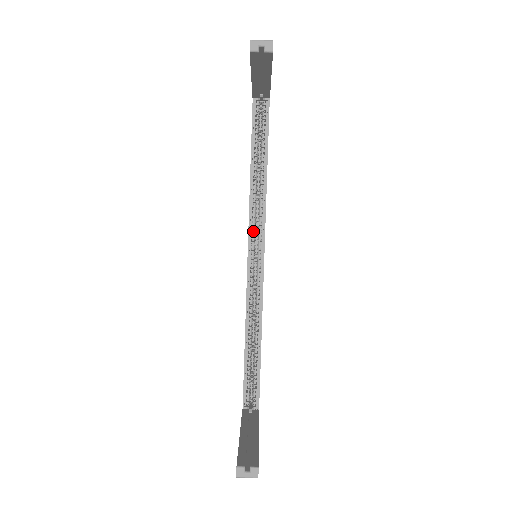
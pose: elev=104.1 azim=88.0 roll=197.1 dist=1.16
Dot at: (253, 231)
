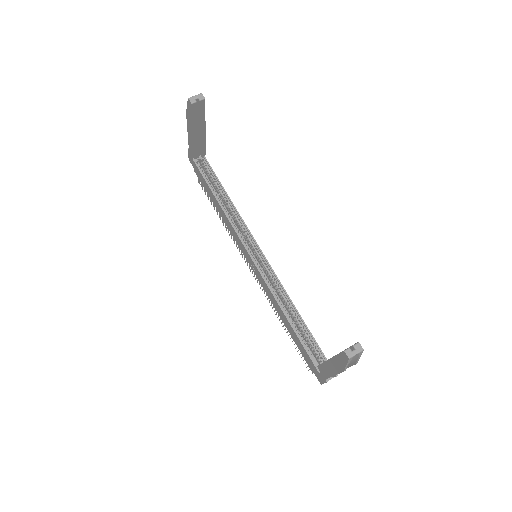
Dot at: (244, 240)
